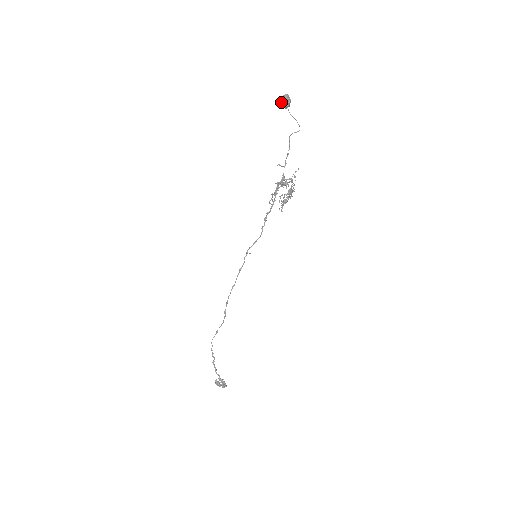
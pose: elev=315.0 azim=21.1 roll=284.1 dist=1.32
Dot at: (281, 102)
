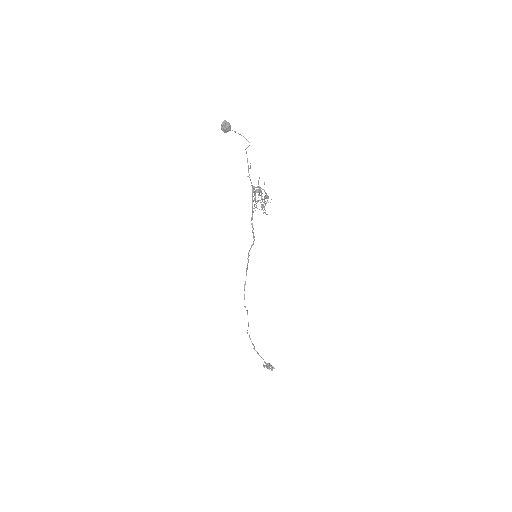
Dot at: (221, 129)
